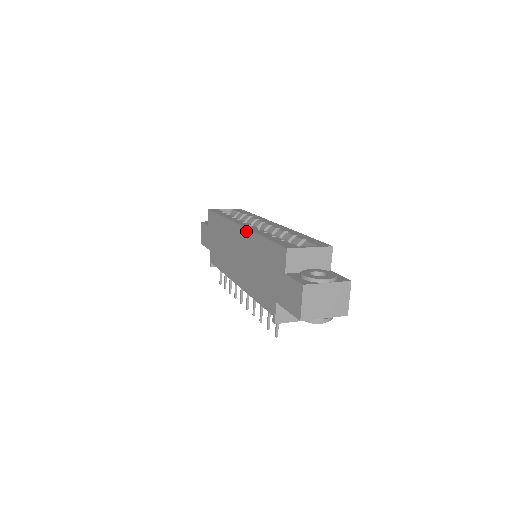
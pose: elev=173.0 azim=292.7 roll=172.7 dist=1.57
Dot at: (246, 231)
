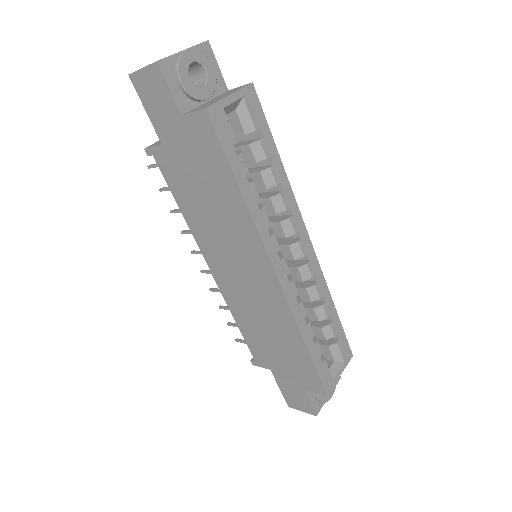
Dot at: (284, 302)
